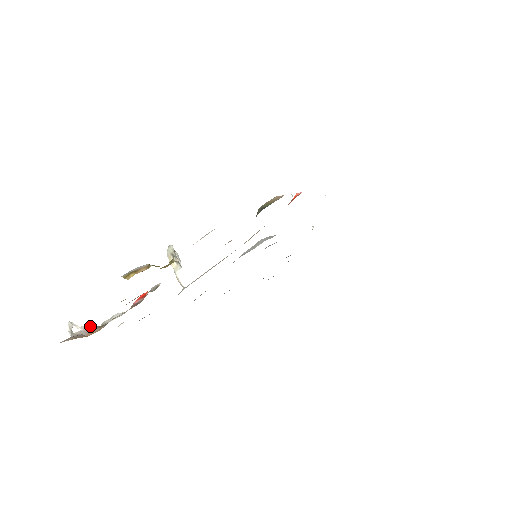
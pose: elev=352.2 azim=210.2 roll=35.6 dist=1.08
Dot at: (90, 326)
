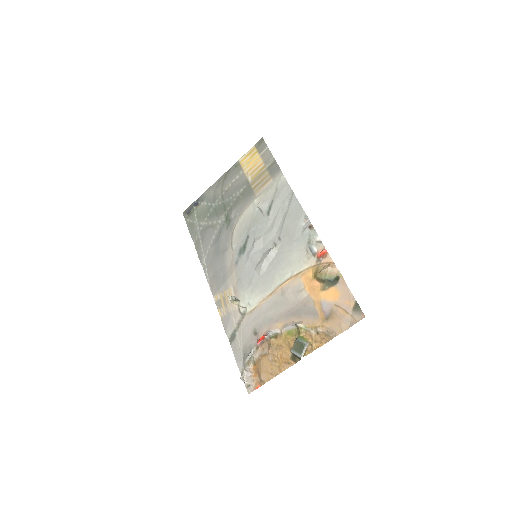
Dot at: (245, 369)
